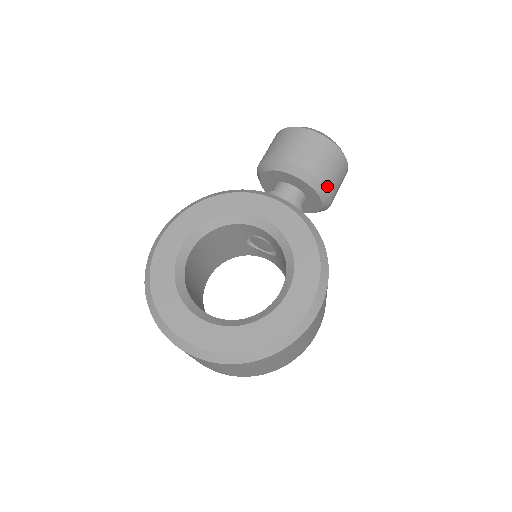
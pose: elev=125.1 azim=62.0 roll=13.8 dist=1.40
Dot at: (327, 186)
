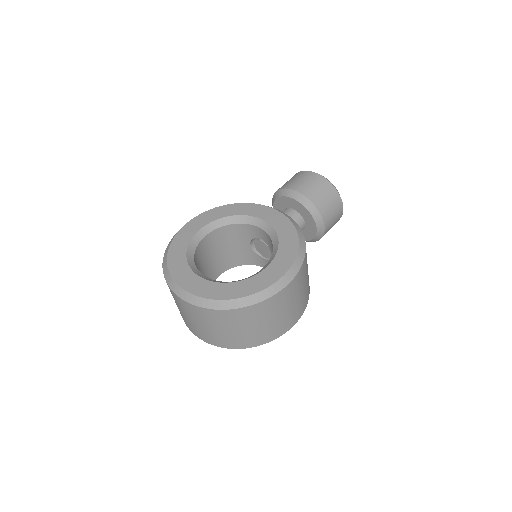
Dot at: (321, 212)
